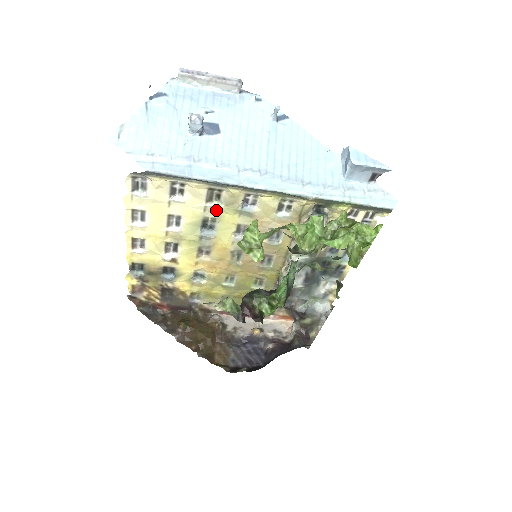
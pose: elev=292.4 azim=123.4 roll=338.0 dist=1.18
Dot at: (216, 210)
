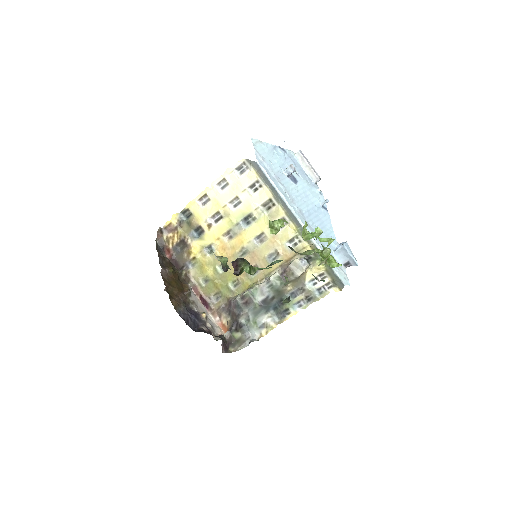
Dot at: (261, 214)
